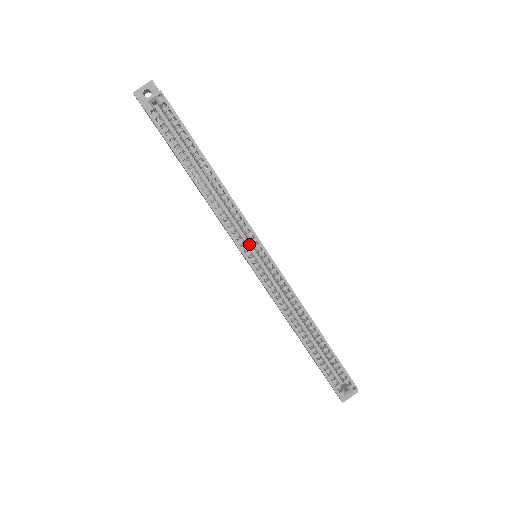
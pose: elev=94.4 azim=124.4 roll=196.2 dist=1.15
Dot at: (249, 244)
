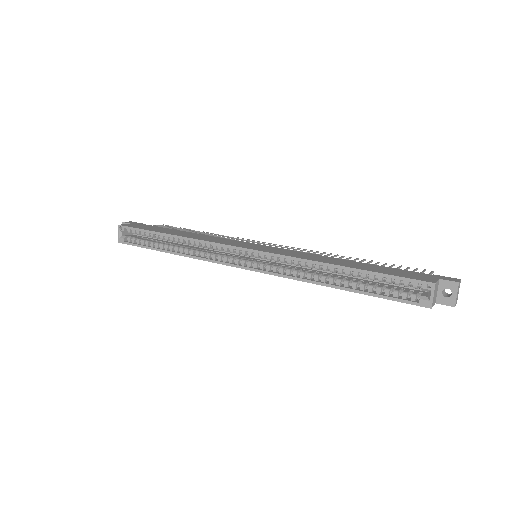
Dot at: occluded
